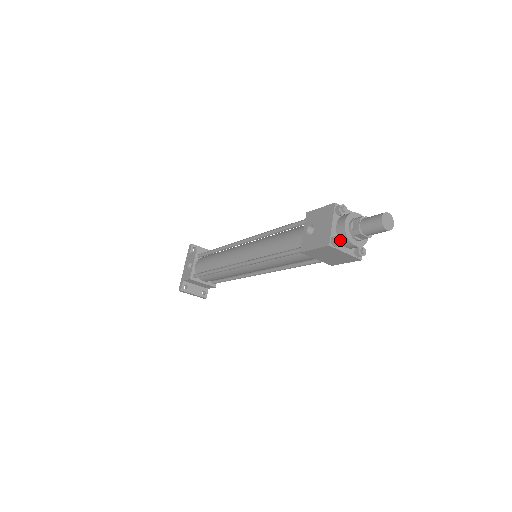
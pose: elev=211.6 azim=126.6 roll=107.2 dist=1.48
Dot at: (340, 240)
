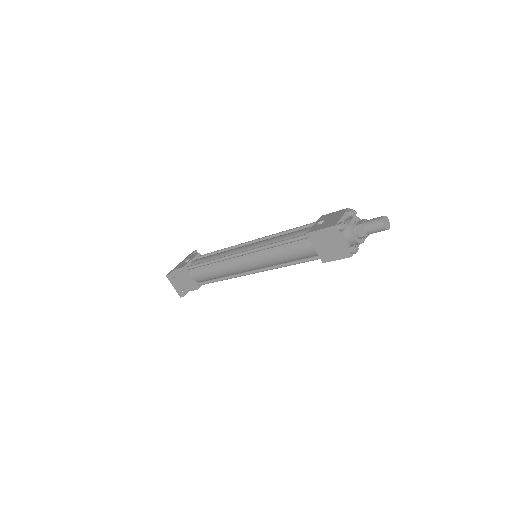
Dot at: (345, 225)
